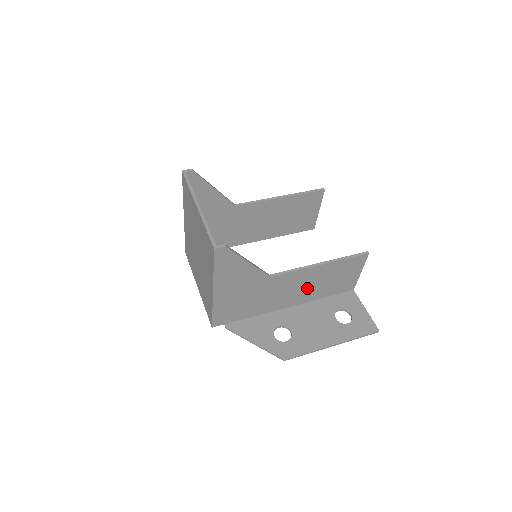
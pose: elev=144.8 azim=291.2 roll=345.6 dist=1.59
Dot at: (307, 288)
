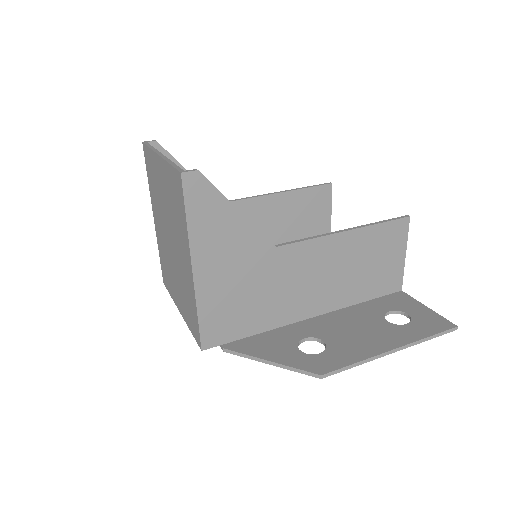
Dot at: (334, 279)
